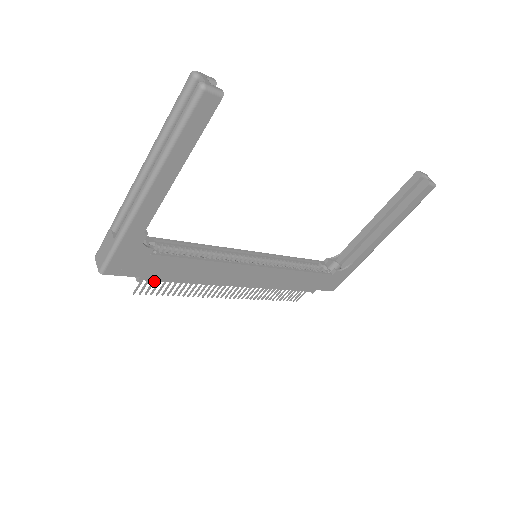
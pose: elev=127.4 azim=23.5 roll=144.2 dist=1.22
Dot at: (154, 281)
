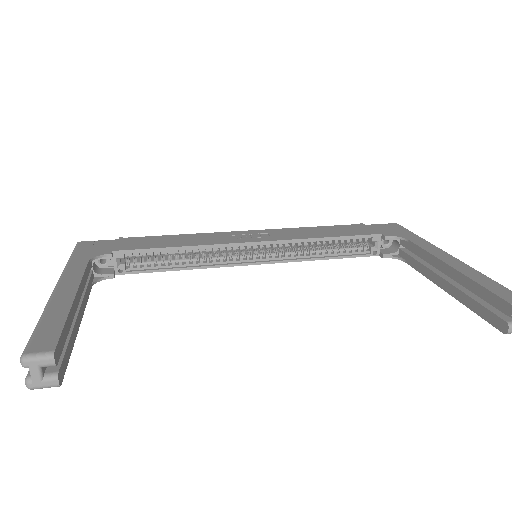
Dot at: occluded
